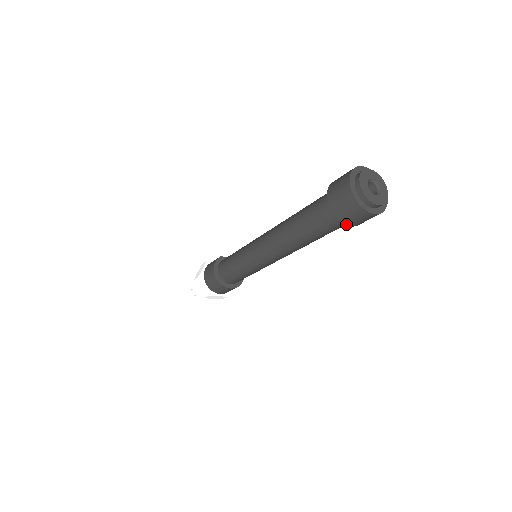
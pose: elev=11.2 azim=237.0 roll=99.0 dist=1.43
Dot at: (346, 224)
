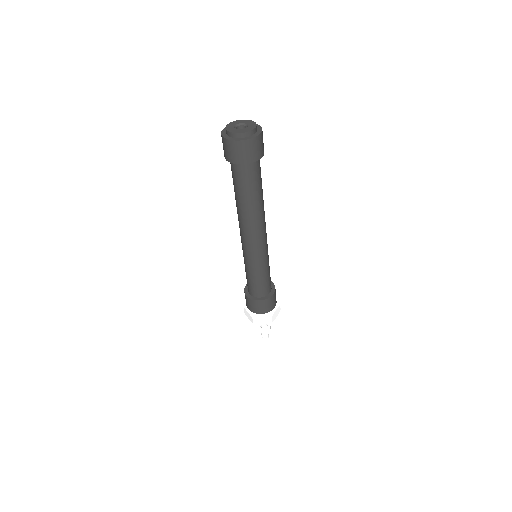
Dot at: (239, 164)
